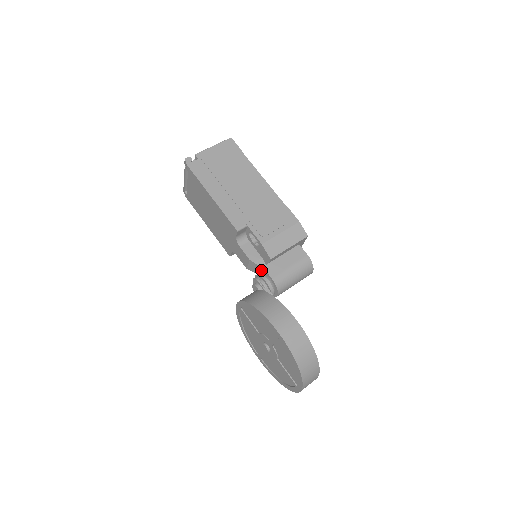
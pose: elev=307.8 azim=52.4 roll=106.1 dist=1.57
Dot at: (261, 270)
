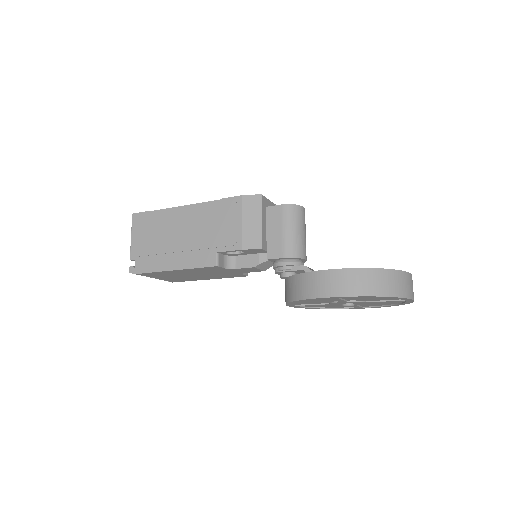
Dot at: occluded
